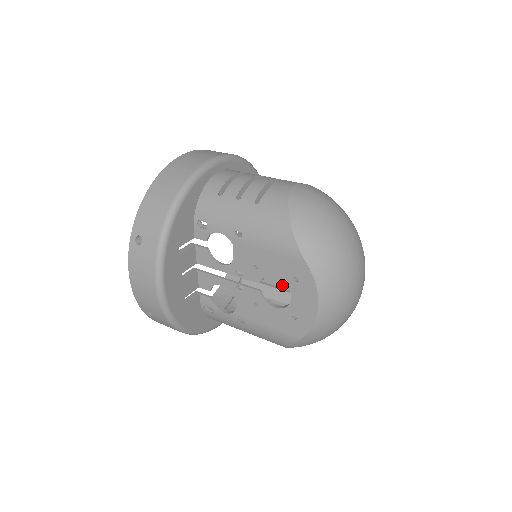
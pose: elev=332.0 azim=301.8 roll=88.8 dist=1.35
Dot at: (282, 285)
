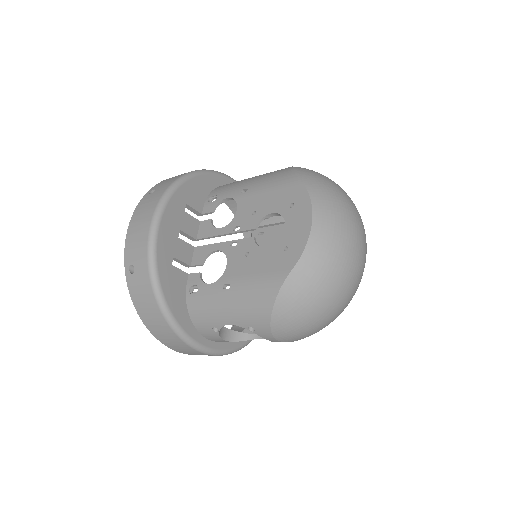
Dot at: occluded
